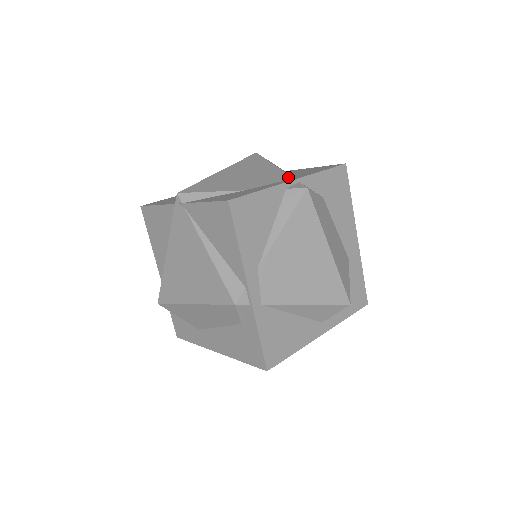
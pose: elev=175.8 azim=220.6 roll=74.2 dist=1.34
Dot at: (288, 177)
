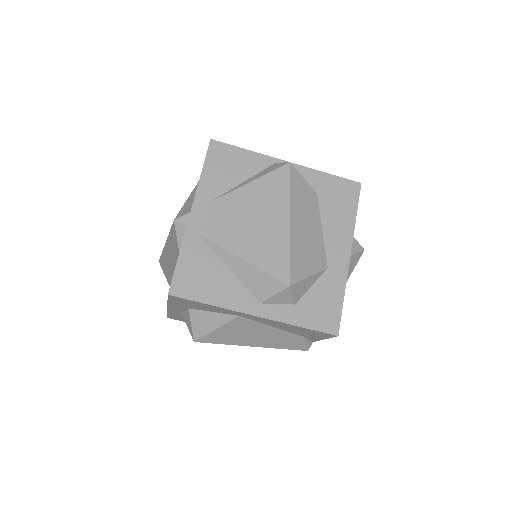
Dot at: occluded
